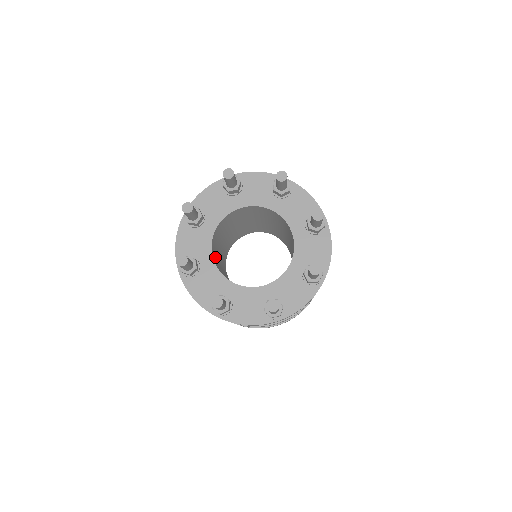
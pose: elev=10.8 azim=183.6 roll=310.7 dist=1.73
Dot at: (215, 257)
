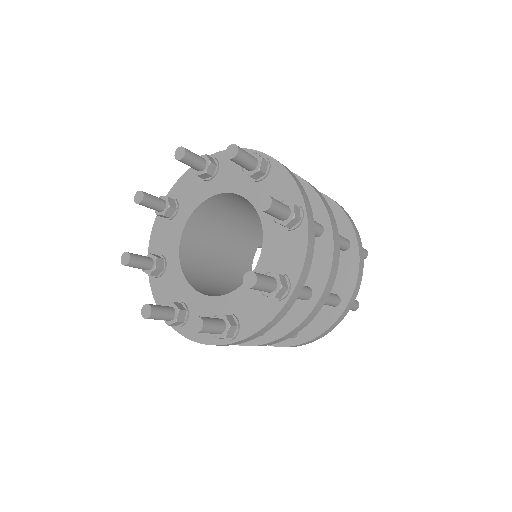
Dot at: (196, 255)
